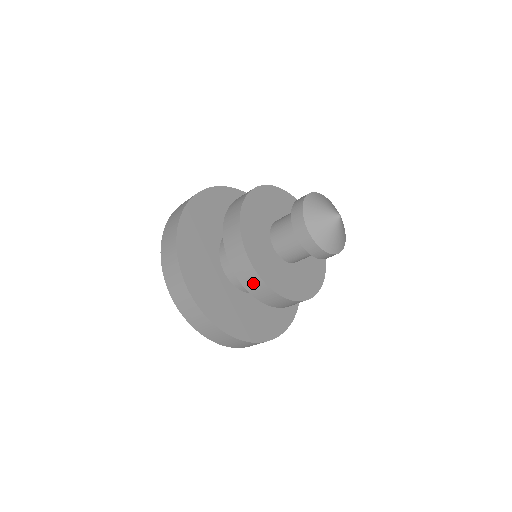
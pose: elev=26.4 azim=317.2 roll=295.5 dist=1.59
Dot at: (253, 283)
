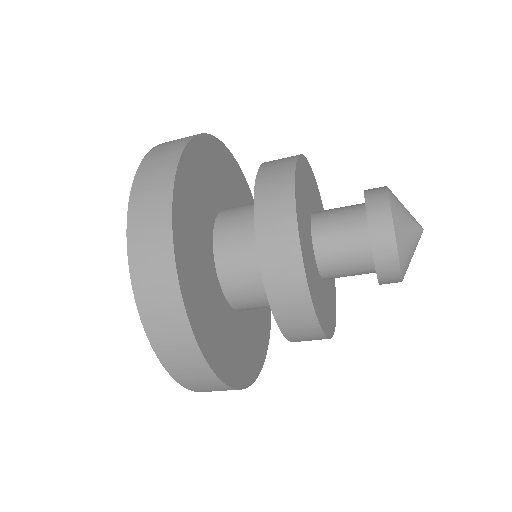
Dot at: (305, 335)
